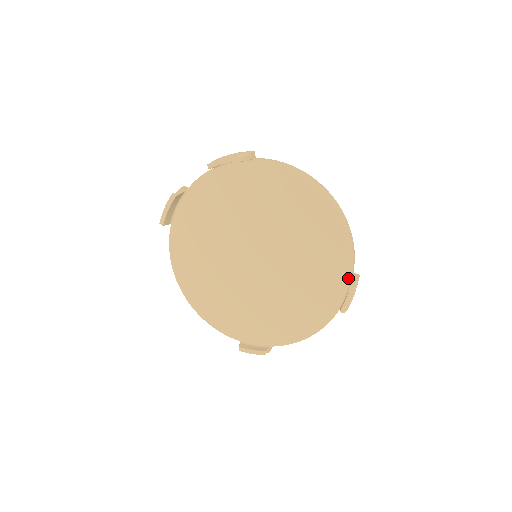
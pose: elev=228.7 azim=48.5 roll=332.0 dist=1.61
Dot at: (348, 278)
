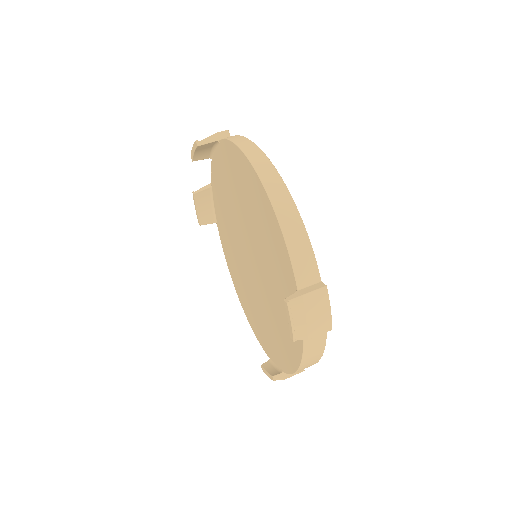
Dot at: (295, 289)
